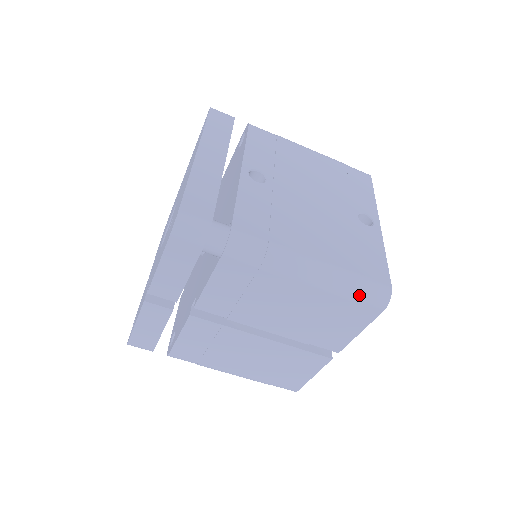
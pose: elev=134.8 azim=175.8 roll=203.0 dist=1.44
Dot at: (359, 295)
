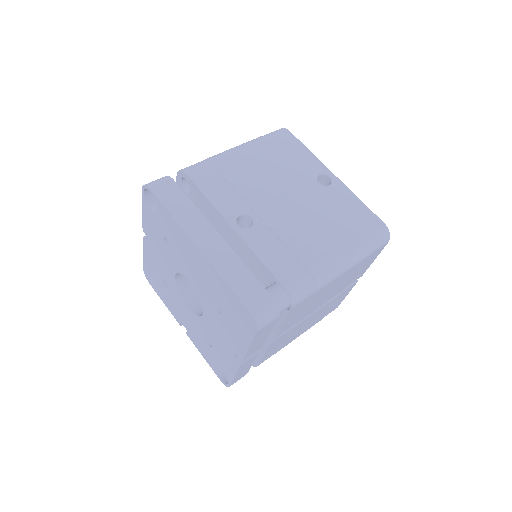
Dot at: (373, 249)
